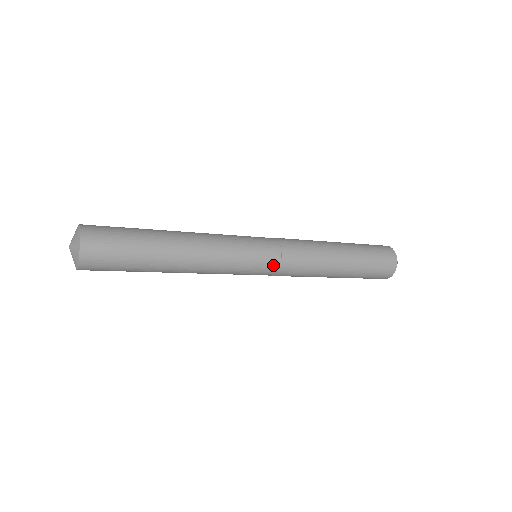
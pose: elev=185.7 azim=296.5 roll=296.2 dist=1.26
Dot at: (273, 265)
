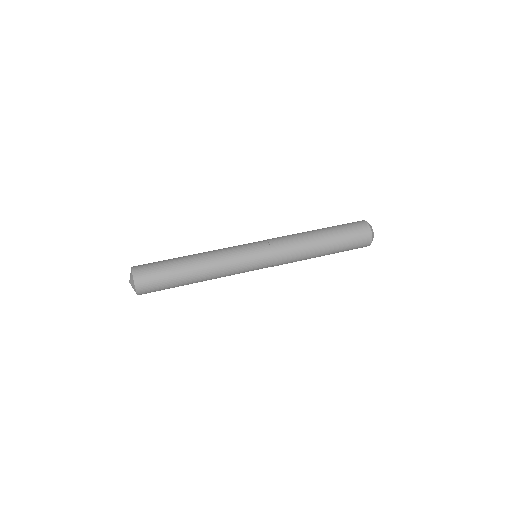
Dot at: (267, 267)
